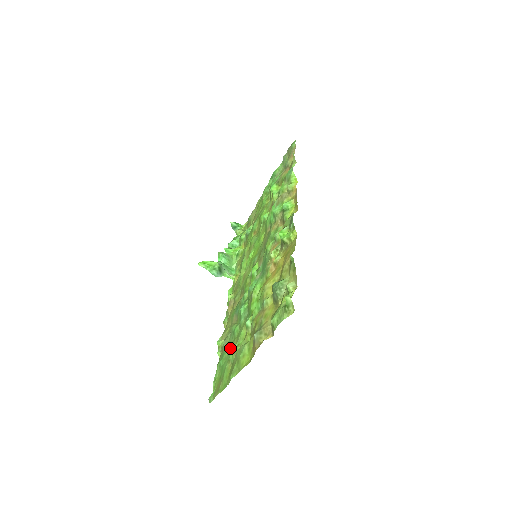
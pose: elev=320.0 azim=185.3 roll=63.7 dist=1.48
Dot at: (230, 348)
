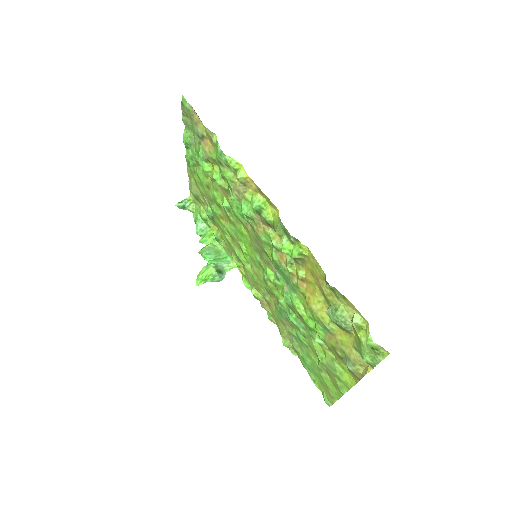
Dot at: (309, 356)
